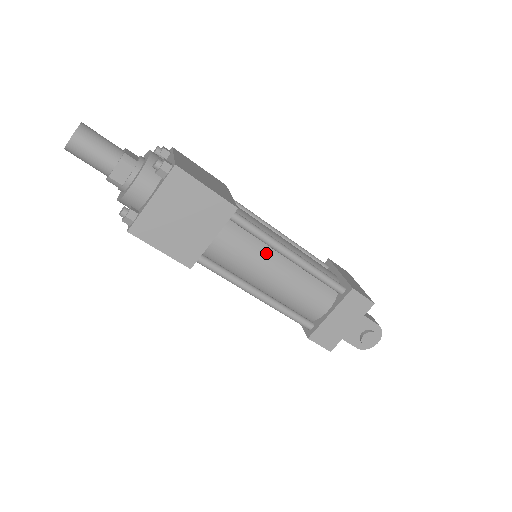
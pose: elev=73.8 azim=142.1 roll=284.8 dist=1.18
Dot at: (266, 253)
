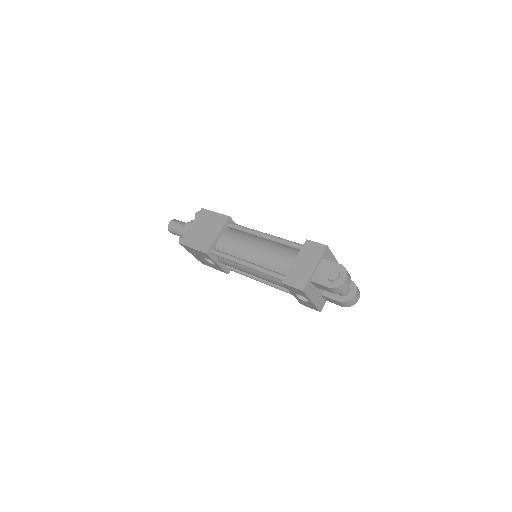
Dot at: (250, 239)
